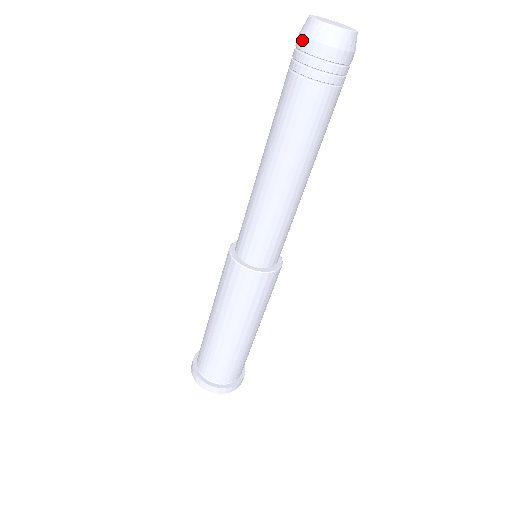
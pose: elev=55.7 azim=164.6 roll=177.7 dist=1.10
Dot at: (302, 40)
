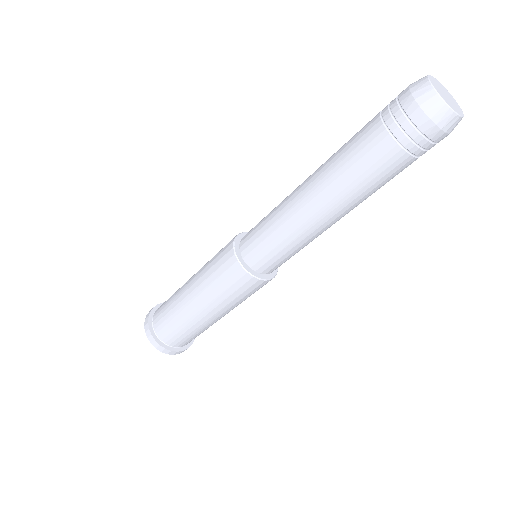
Dot at: (432, 128)
